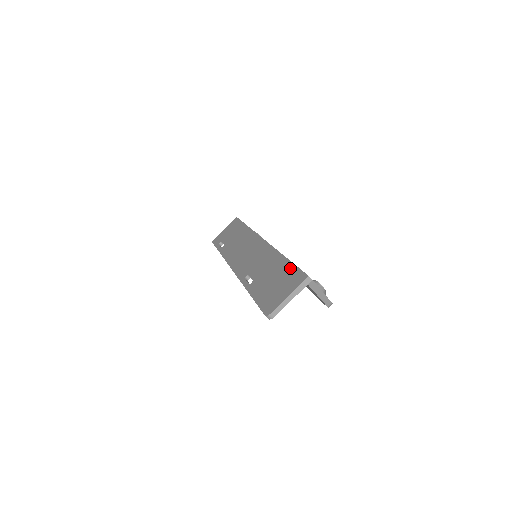
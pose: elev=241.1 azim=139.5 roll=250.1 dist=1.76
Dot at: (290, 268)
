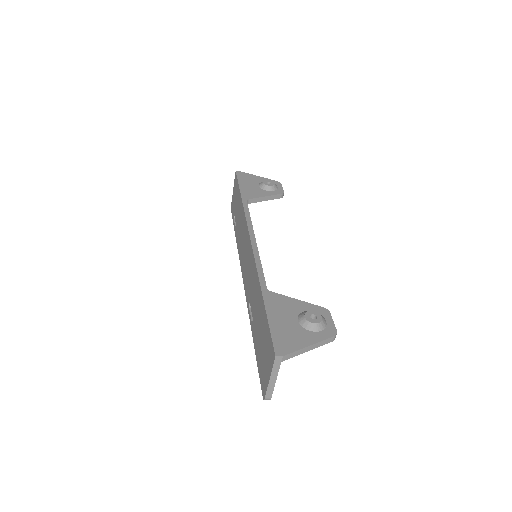
Dot at: (265, 324)
